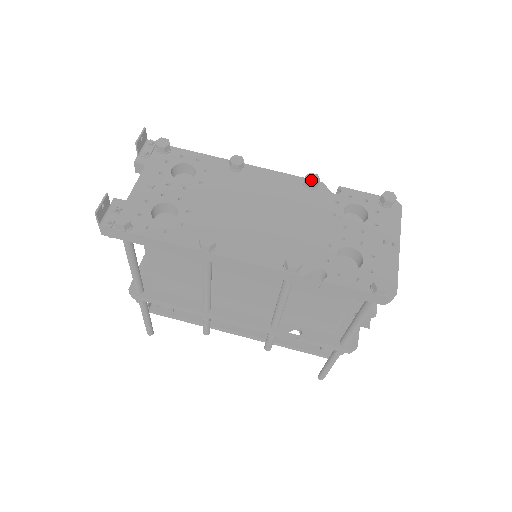
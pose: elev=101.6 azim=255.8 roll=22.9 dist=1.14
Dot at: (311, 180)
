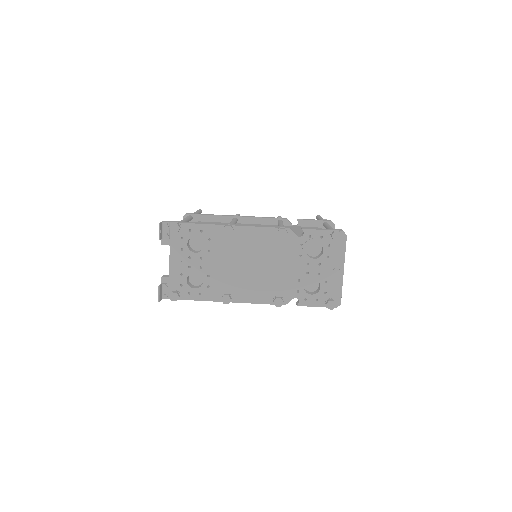
Dot at: (282, 236)
